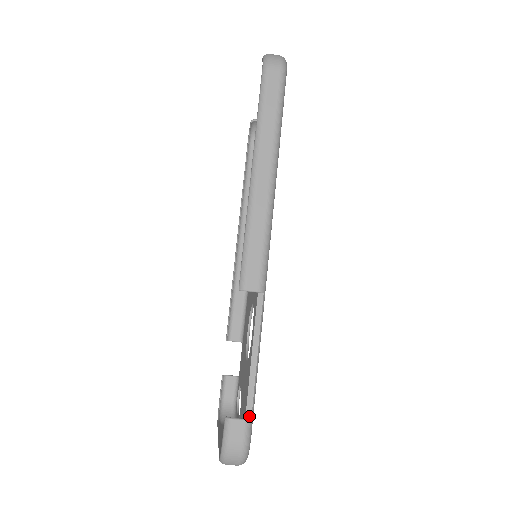
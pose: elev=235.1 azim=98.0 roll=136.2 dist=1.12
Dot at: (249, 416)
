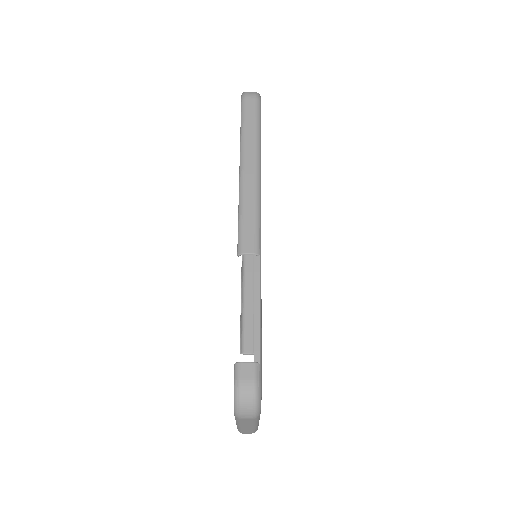
Dot at: (257, 360)
